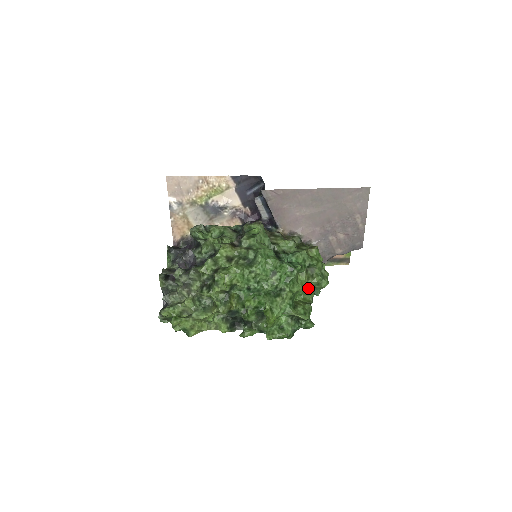
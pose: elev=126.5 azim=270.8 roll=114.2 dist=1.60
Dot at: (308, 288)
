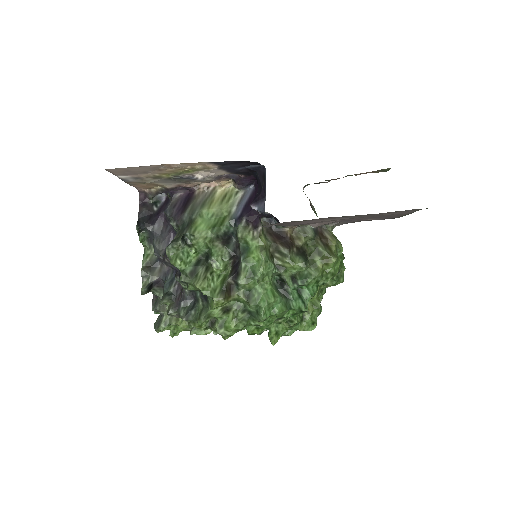
Dot at: (319, 294)
